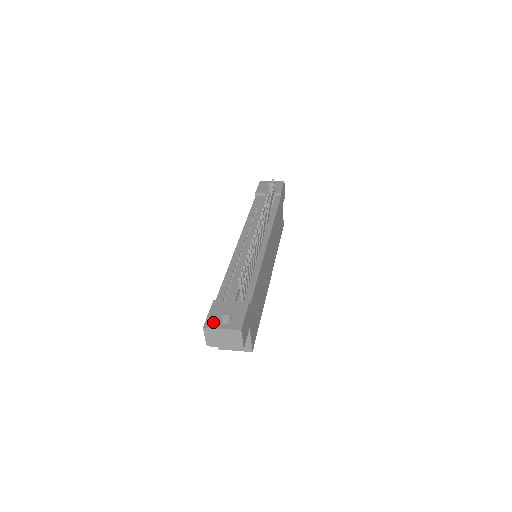
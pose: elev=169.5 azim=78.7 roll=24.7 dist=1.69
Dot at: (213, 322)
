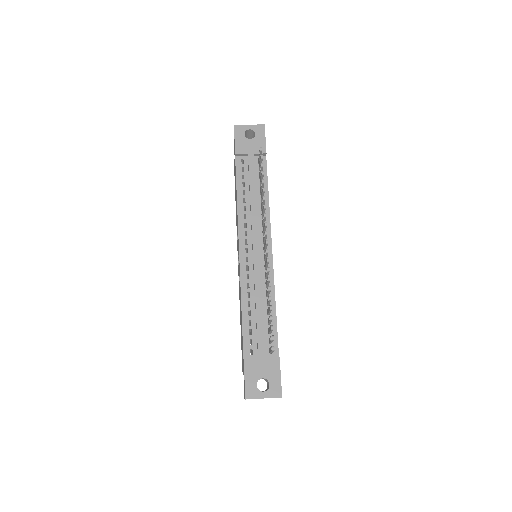
Dot at: (253, 391)
